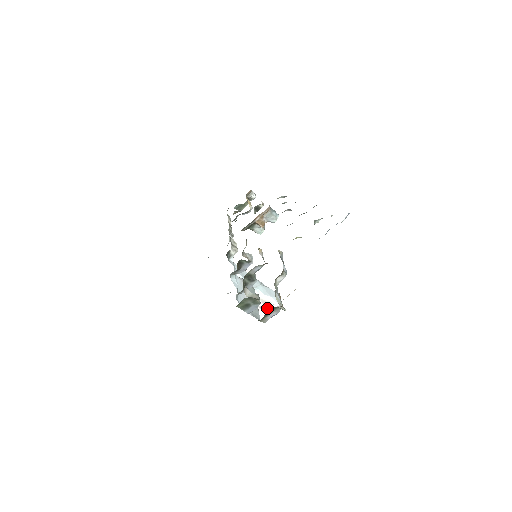
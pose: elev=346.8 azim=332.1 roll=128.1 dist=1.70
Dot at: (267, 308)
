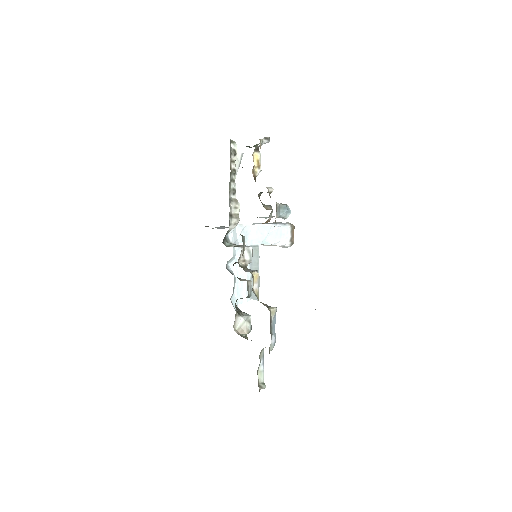
Dot at: occluded
